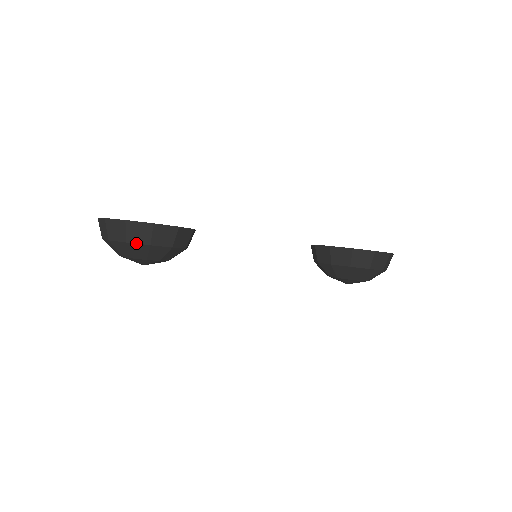
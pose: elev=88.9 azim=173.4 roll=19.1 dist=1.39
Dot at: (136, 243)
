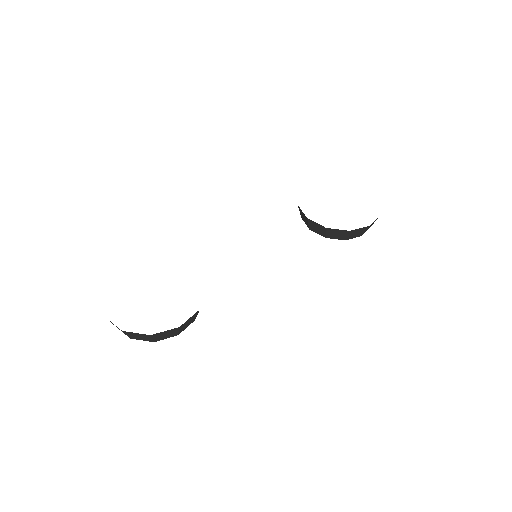
Dot at: occluded
